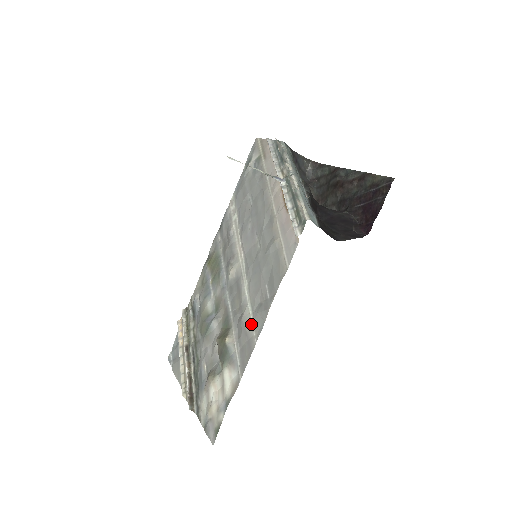
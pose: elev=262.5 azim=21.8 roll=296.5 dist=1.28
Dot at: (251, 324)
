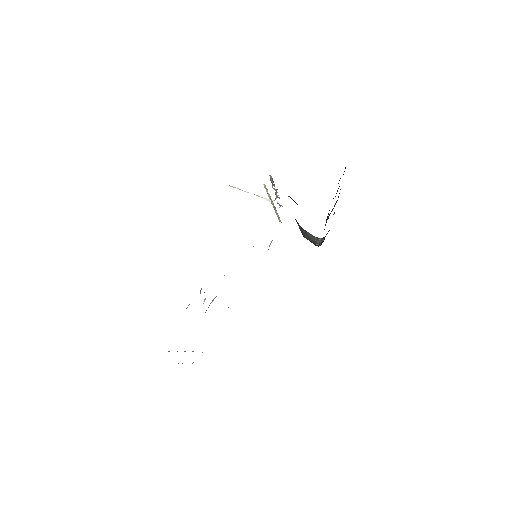
Dot at: occluded
